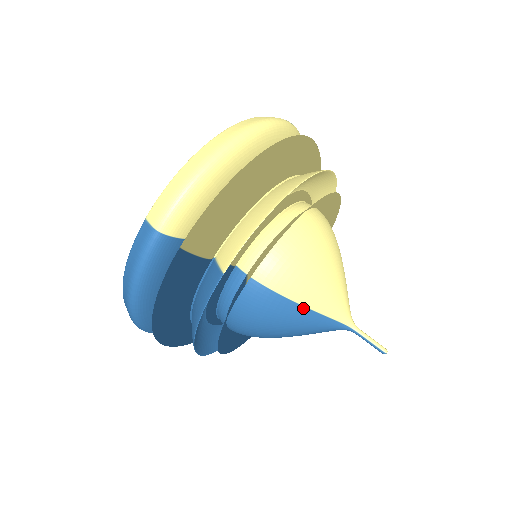
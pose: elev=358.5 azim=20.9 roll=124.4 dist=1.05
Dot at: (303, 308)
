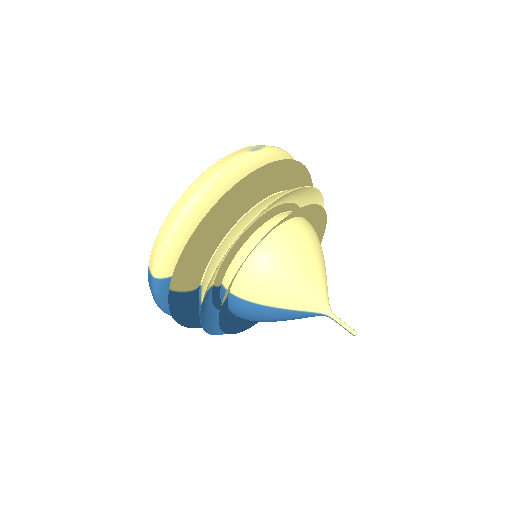
Dot at: (278, 309)
